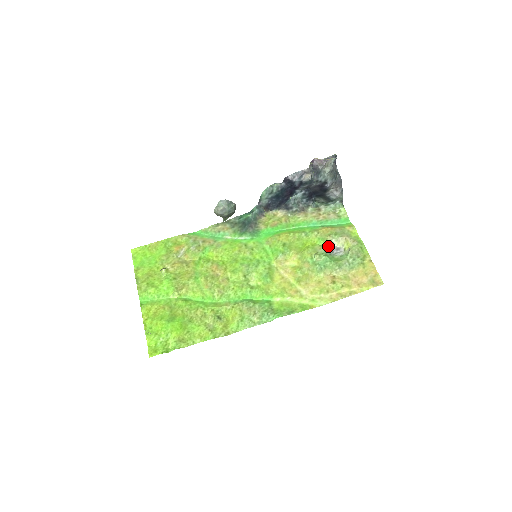
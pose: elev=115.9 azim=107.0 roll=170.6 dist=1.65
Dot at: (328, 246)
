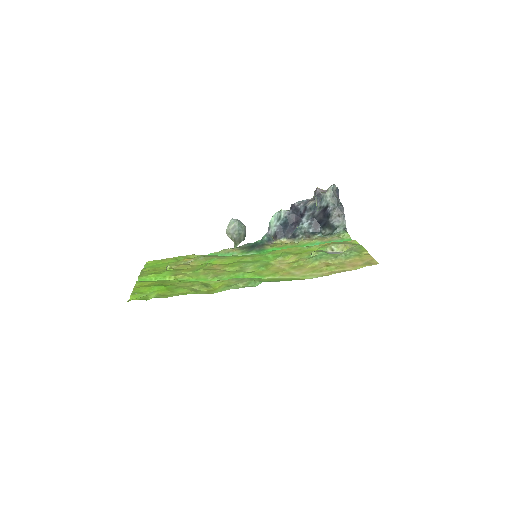
Dot at: (328, 251)
